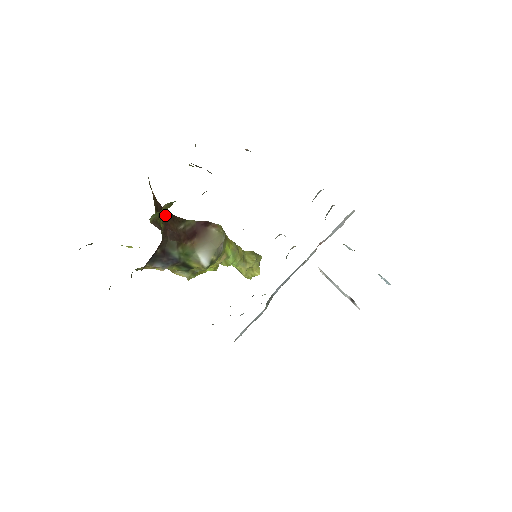
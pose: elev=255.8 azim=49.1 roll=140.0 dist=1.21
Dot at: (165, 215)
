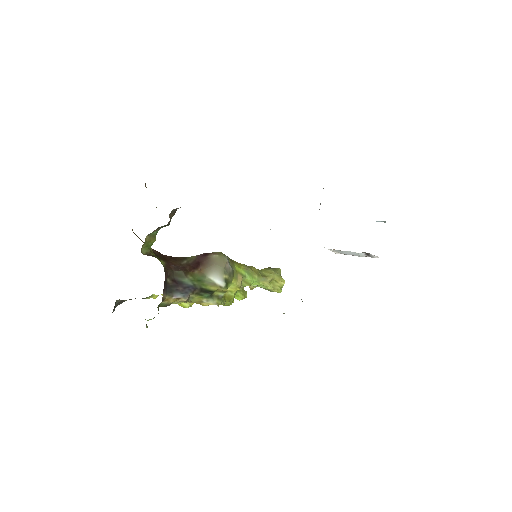
Dot at: (165, 258)
